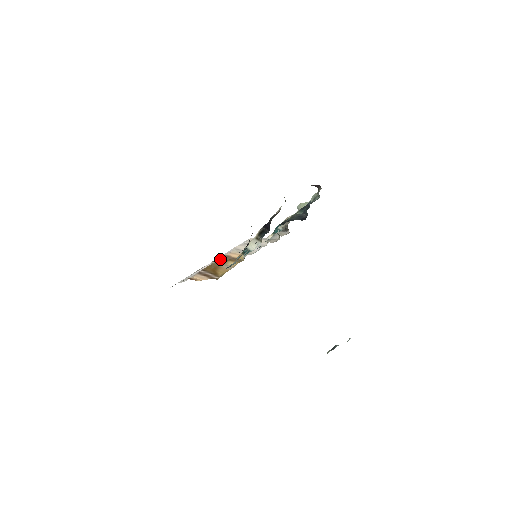
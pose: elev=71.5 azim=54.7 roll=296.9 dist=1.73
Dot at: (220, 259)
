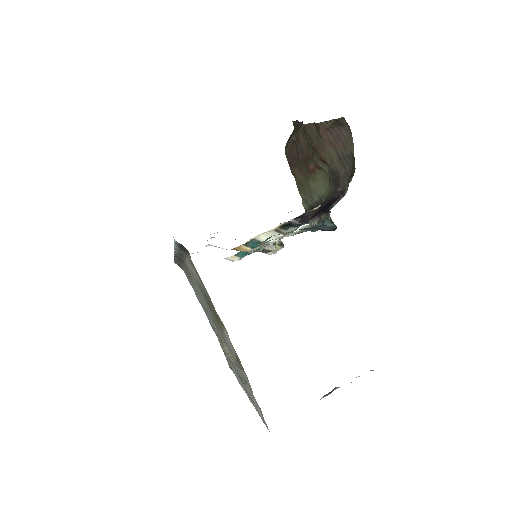
Dot at: occluded
